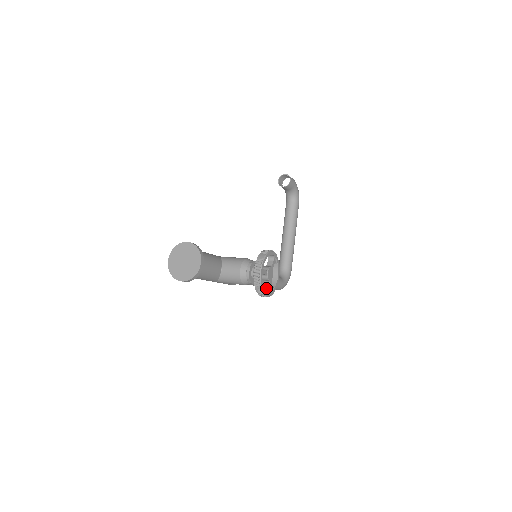
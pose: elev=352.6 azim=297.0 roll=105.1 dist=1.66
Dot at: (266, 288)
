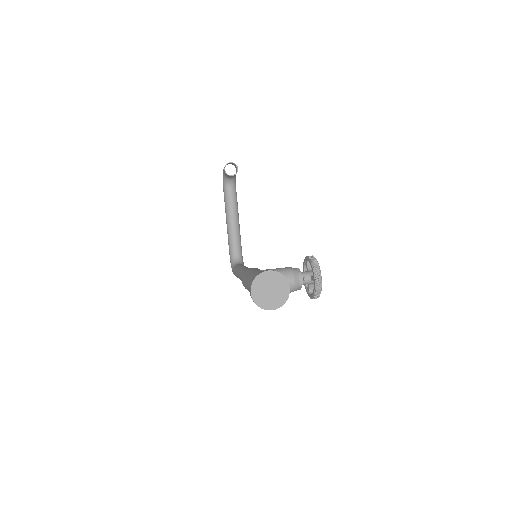
Dot at: (310, 290)
